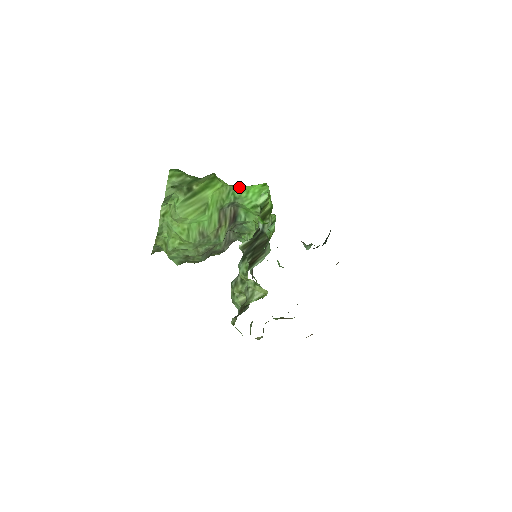
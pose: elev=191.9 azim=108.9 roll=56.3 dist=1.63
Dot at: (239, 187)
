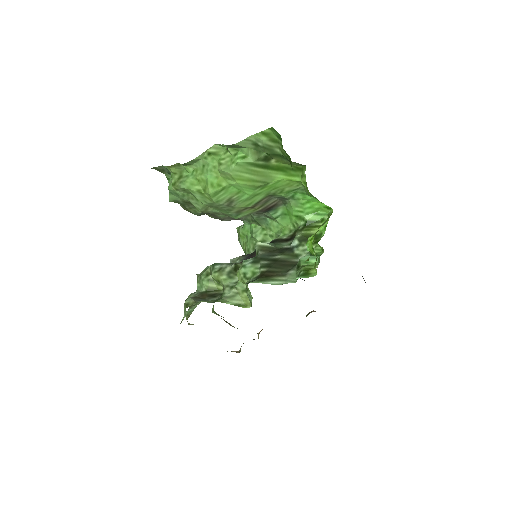
Dot at: occluded
